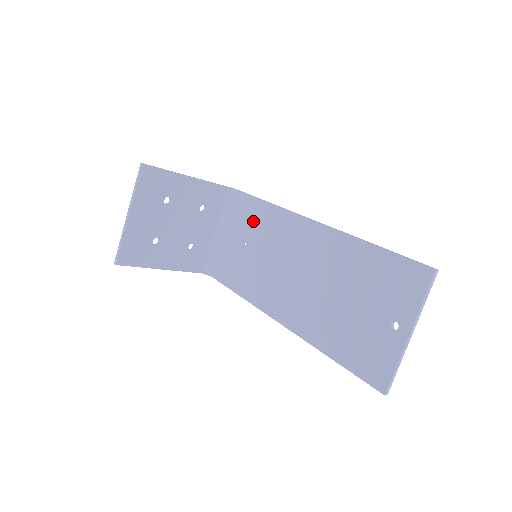
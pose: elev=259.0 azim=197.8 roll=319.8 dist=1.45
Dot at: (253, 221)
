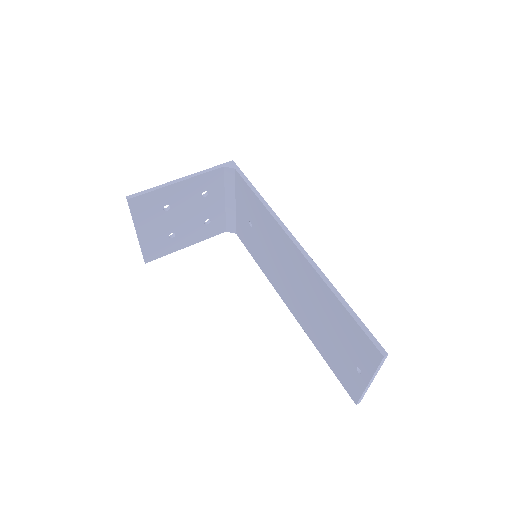
Dot at: (252, 209)
